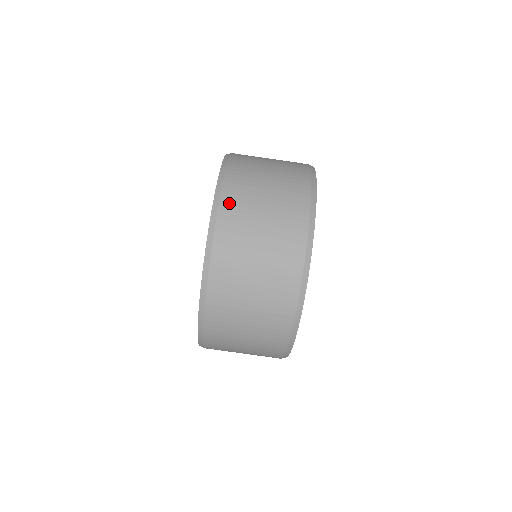
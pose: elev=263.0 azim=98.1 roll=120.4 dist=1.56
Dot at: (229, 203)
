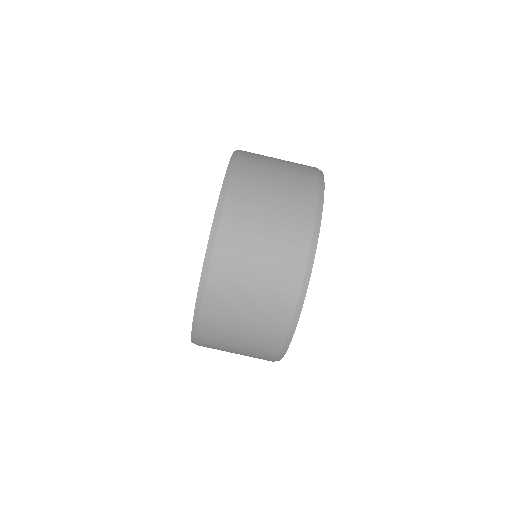
Dot at: (230, 220)
